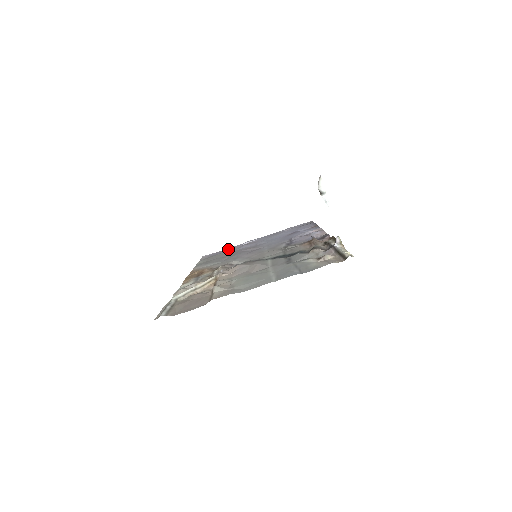
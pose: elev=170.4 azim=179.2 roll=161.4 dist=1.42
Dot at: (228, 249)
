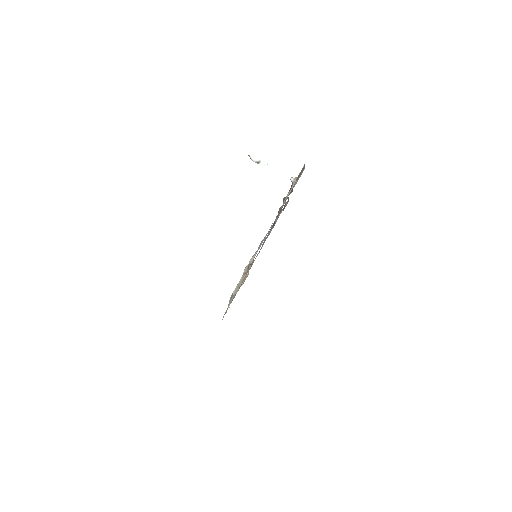
Dot at: occluded
